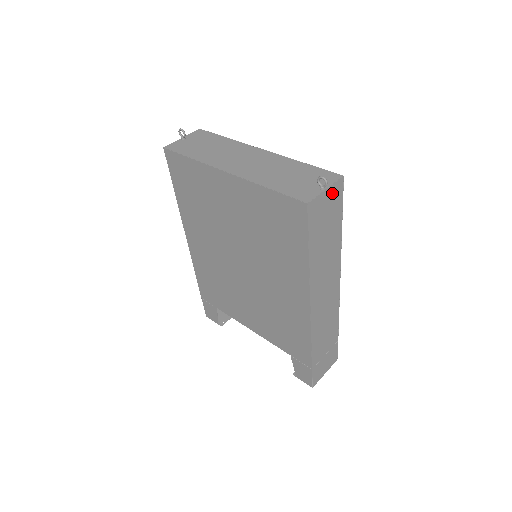
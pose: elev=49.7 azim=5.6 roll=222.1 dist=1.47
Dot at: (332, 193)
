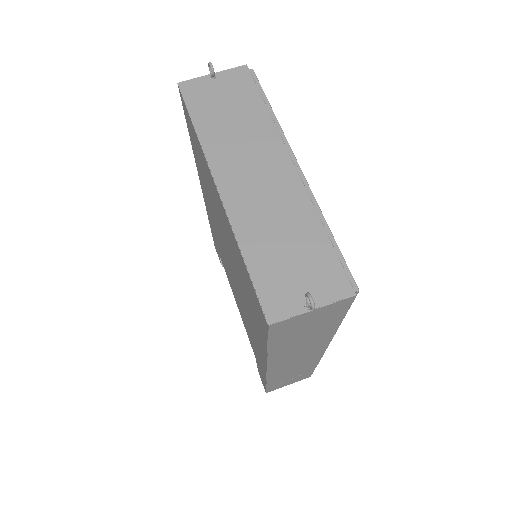
Dot at: (326, 309)
